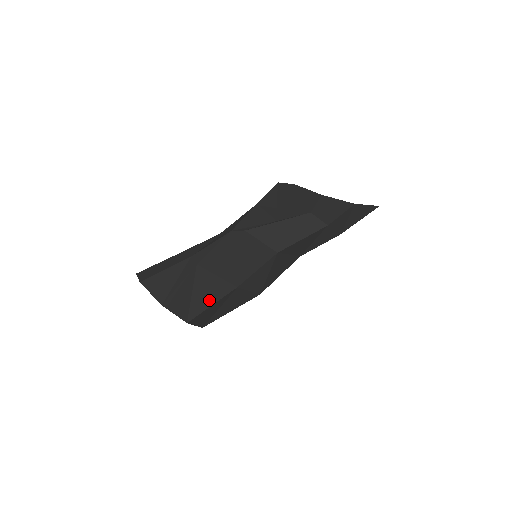
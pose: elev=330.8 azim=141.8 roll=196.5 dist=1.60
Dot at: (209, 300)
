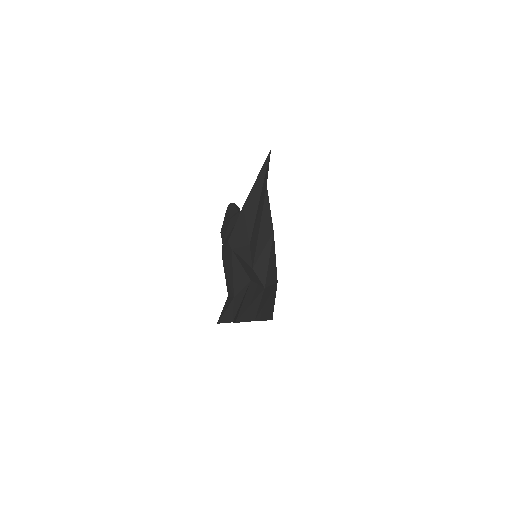
Dot at: (229, 292)
